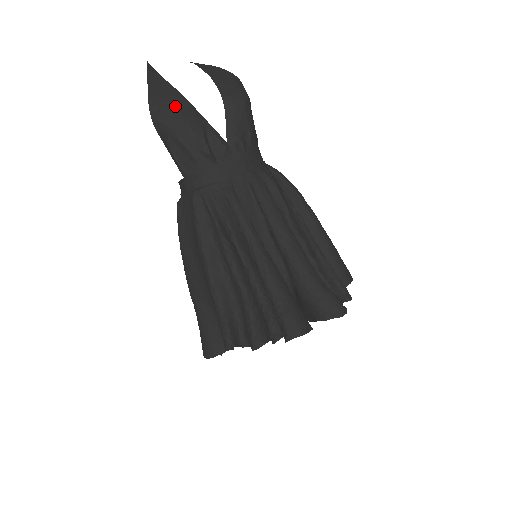
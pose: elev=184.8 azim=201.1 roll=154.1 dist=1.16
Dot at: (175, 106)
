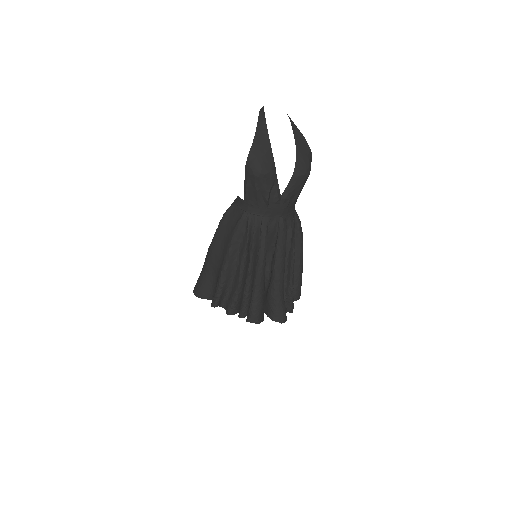
Dot at: (265, 162)
